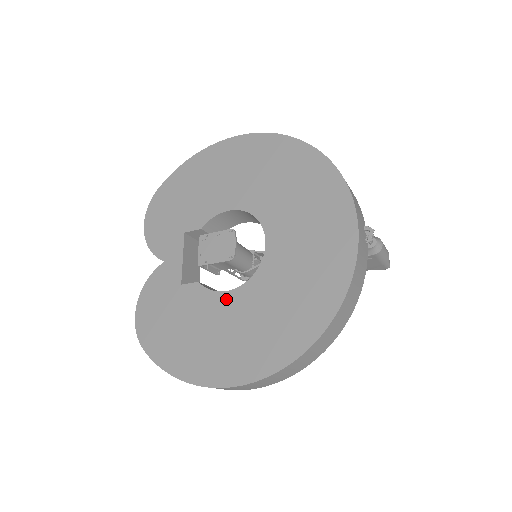
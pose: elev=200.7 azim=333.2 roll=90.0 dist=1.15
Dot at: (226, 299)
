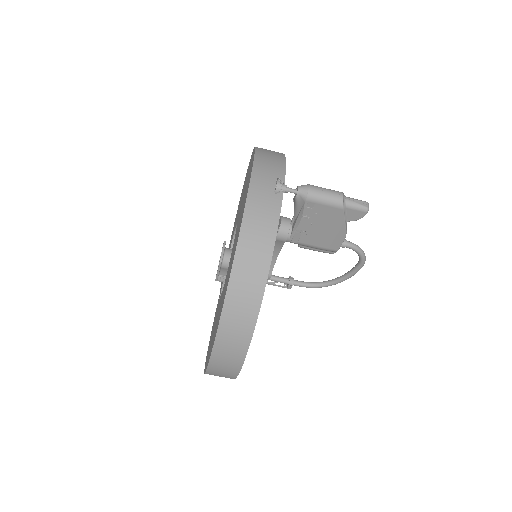
Dot at: (221, 296)
